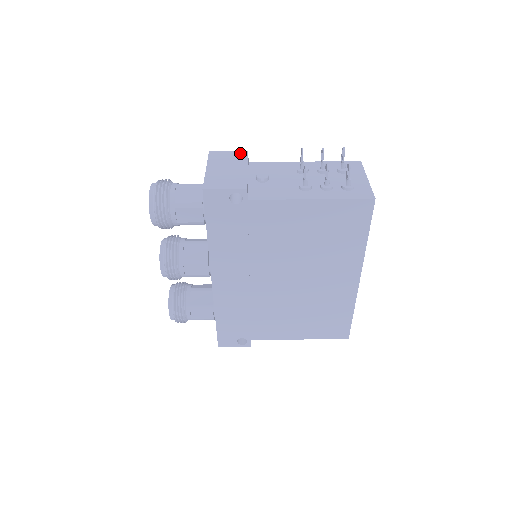
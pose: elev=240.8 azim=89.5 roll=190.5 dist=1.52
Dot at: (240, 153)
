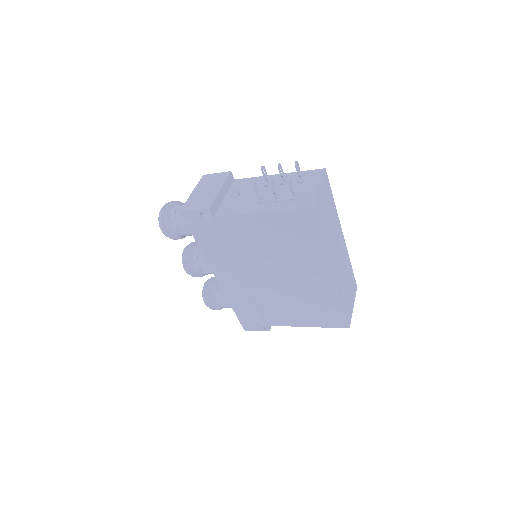
Dot at: (224, 174)
